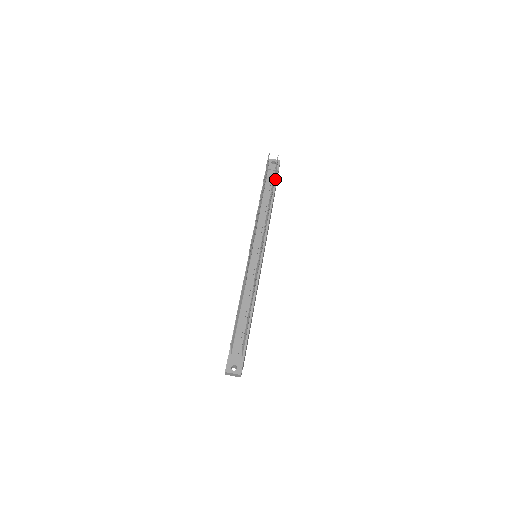
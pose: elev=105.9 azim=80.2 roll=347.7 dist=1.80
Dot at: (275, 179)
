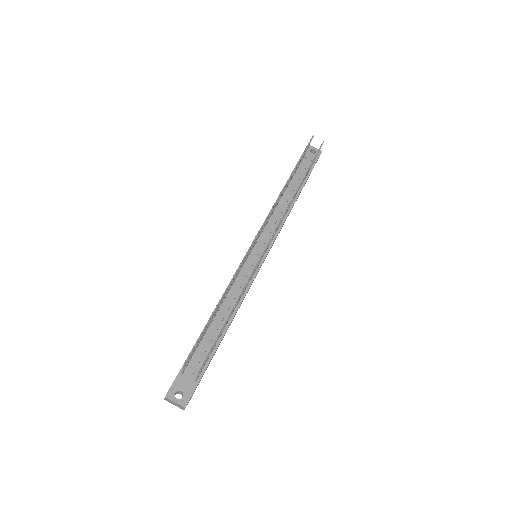
Dot at: (309, 171)
